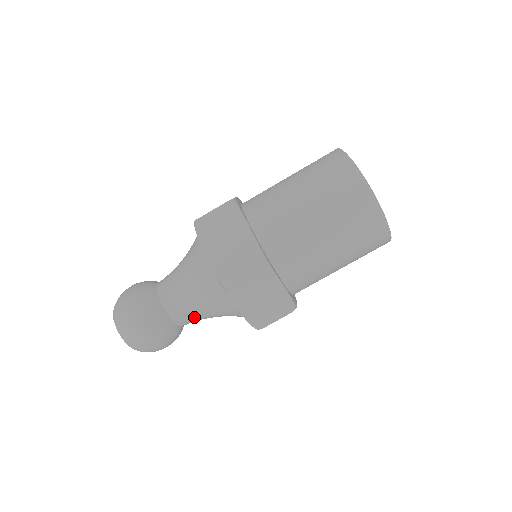
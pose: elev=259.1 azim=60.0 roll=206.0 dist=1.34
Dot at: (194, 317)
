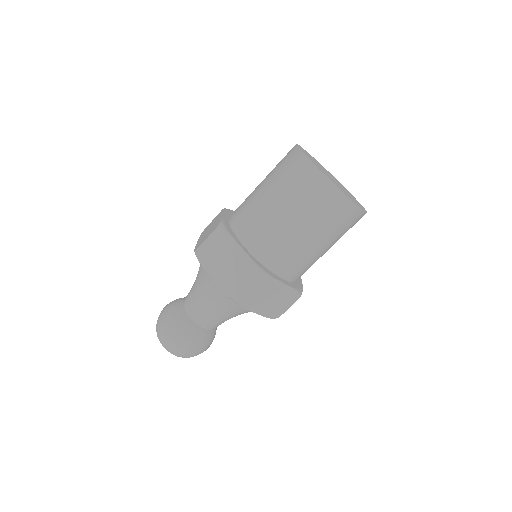
Dot at: (222, 321)
